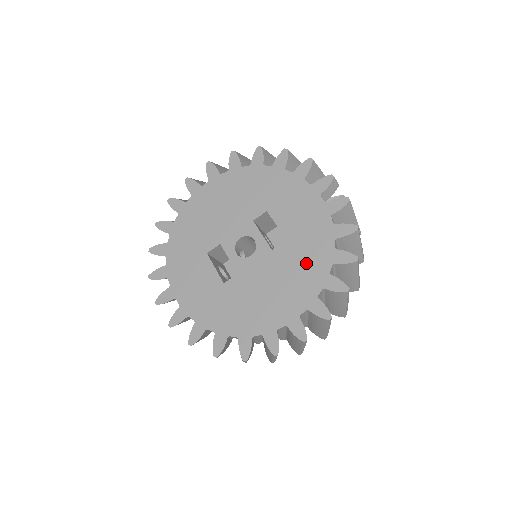
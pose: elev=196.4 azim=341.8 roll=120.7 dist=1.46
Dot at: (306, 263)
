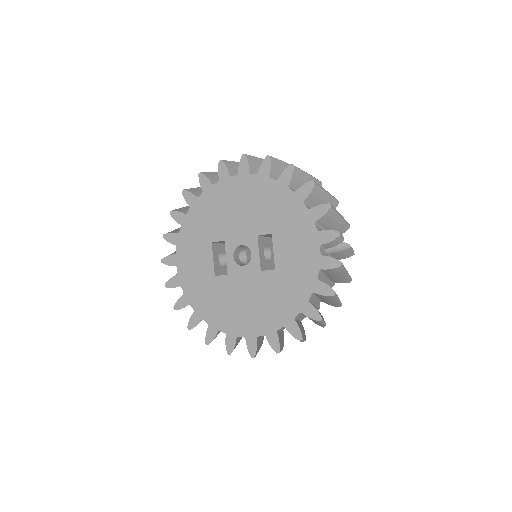
Dot at: (281, 298)
